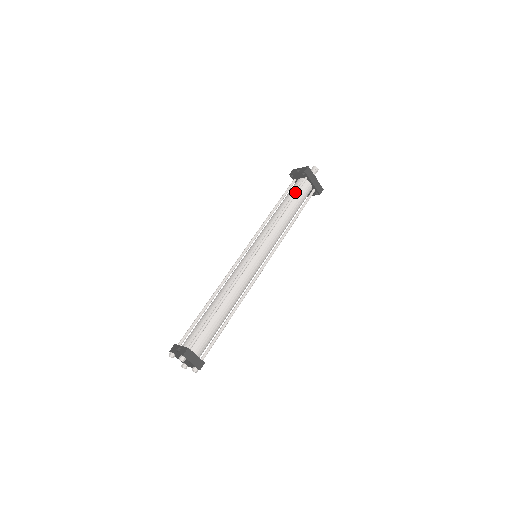
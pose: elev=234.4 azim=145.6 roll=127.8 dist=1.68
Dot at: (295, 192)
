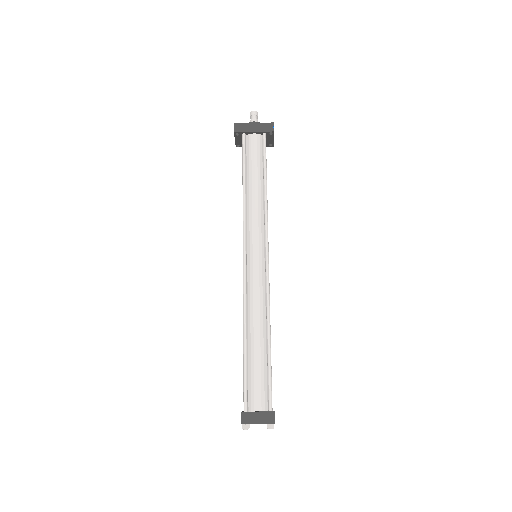
Dot at: (242, 160)
